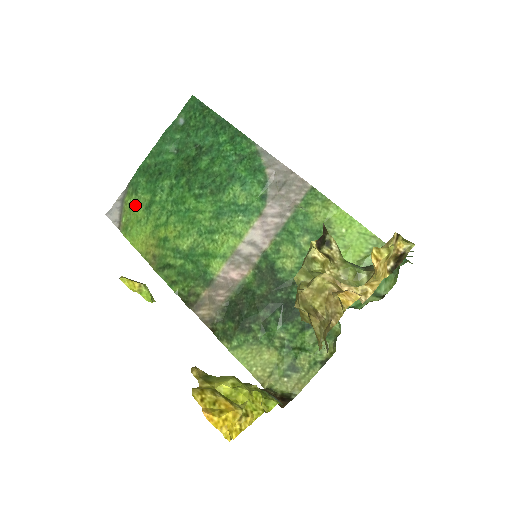
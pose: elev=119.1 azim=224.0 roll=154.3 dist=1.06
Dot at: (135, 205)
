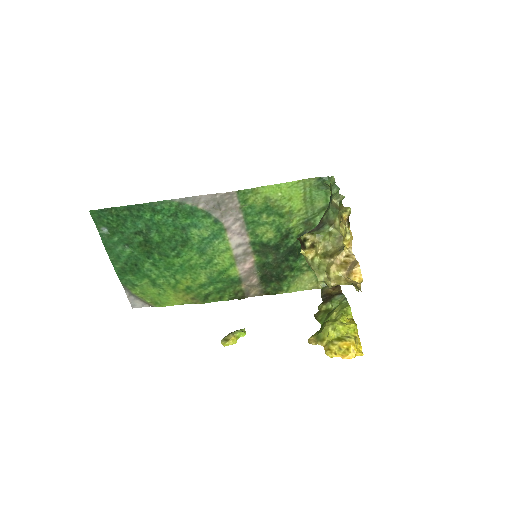
Dot at: (144, 290)
